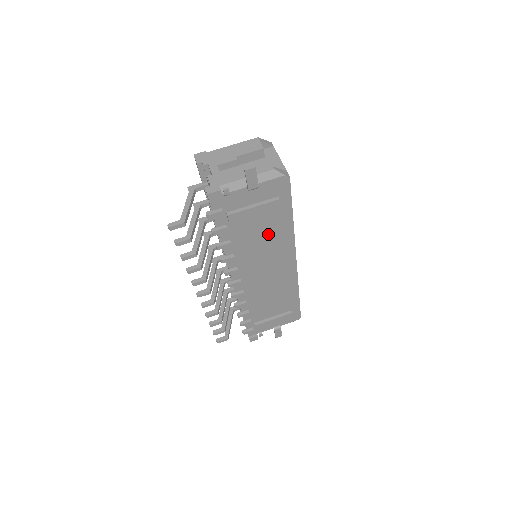
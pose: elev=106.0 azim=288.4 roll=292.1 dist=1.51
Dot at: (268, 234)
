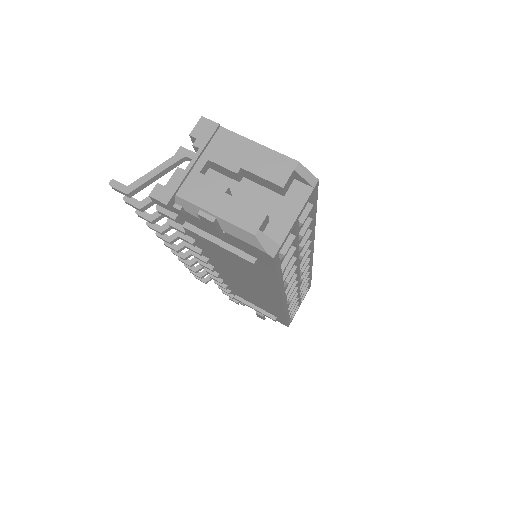
Dot at: (246, 268)
